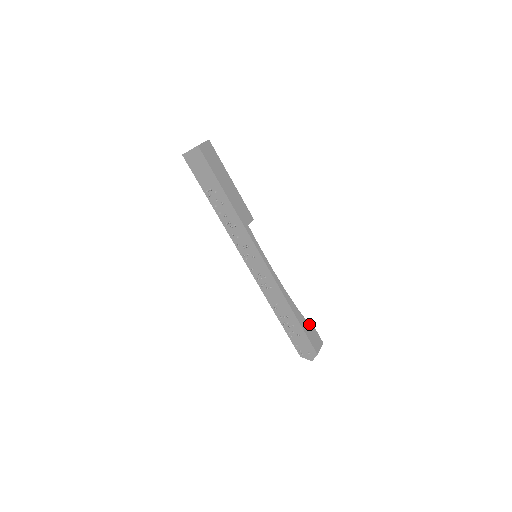
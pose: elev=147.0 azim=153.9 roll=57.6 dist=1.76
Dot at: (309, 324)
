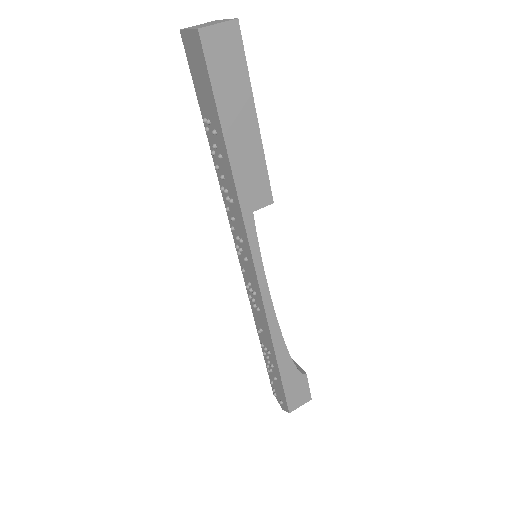
Dot at: (299, 374)
